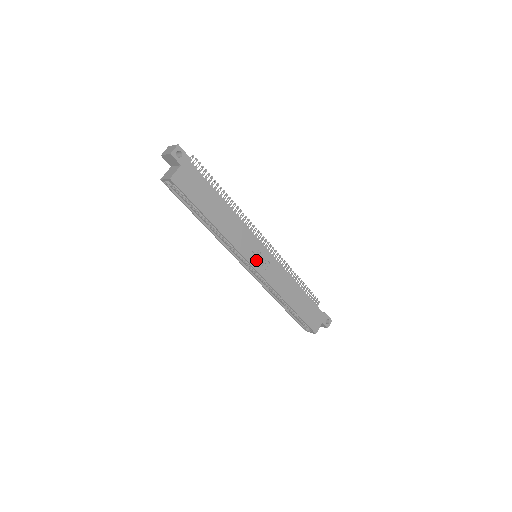
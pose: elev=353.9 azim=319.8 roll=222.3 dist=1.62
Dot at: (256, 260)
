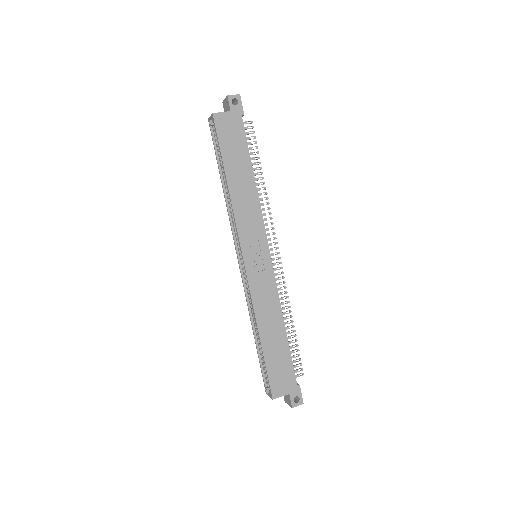
Dot at: (251, 254)
